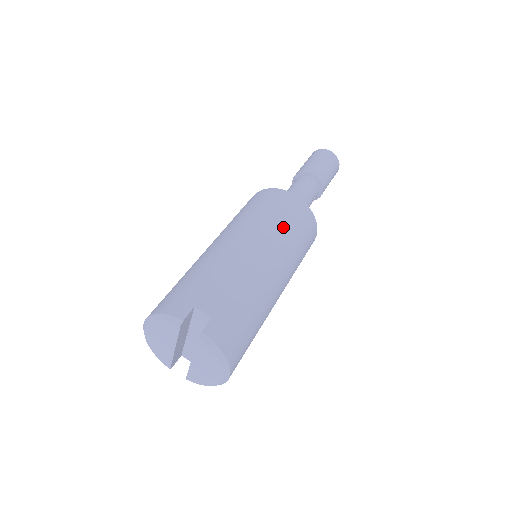
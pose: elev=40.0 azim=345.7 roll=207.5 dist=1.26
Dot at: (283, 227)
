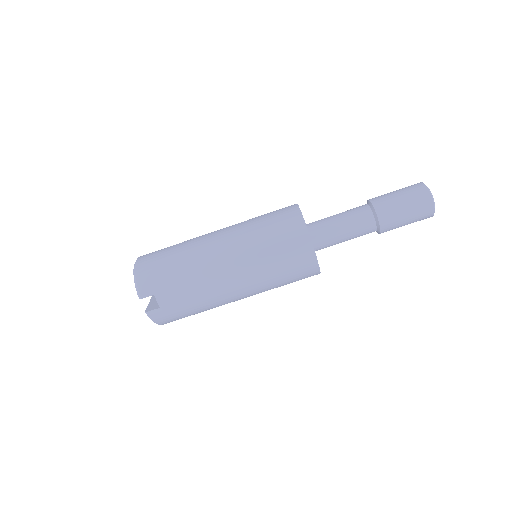
Dot at: (273, 273)
